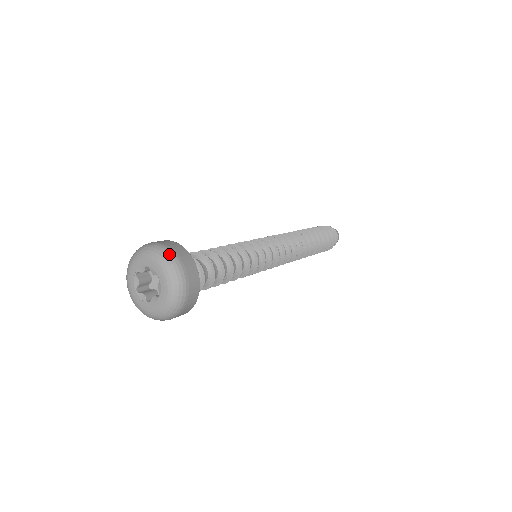
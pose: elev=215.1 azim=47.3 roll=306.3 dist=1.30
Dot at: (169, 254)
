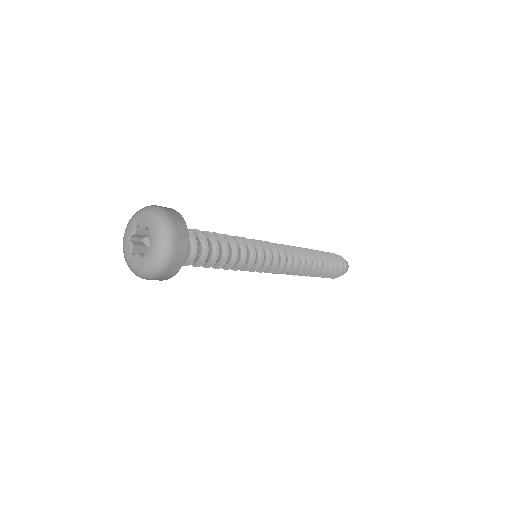
Dot at: (154, 206)
